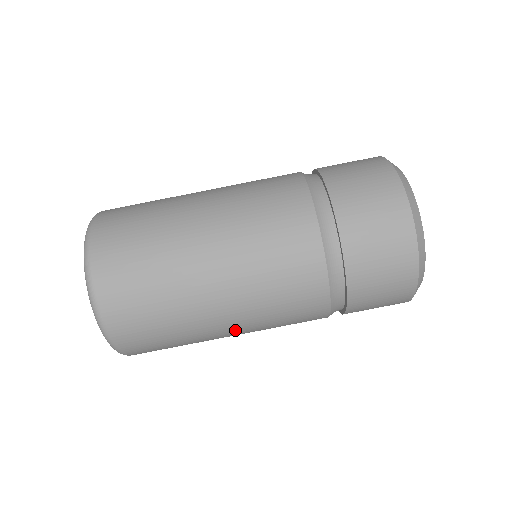
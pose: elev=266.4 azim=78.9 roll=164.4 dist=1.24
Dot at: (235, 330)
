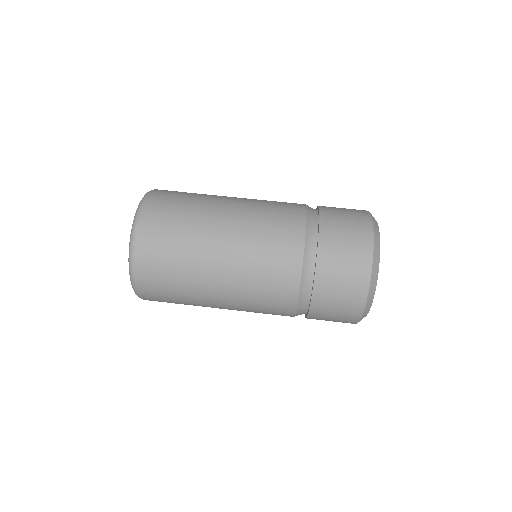
Dot at: (225, 255)
